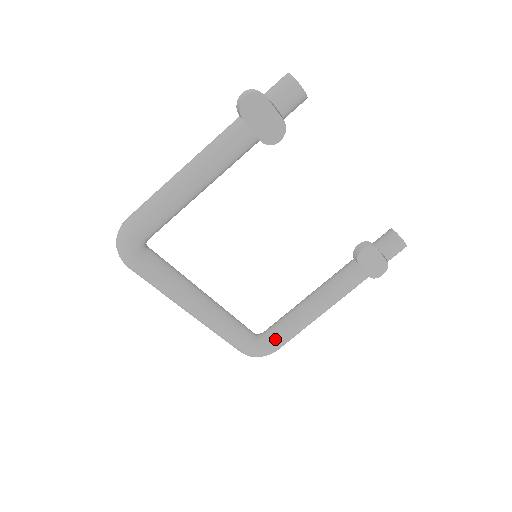
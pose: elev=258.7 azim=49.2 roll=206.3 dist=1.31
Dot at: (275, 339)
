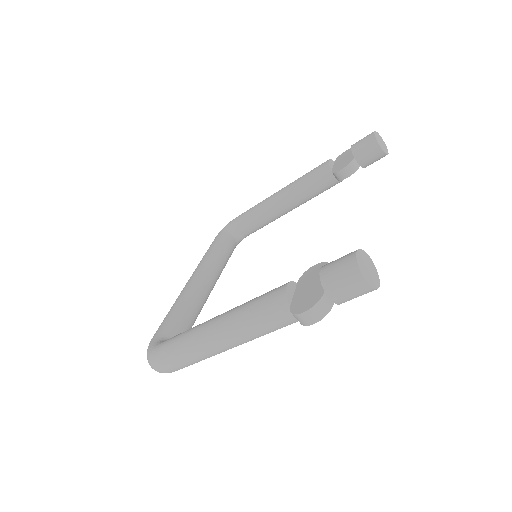
Dot at: (251, 233)
